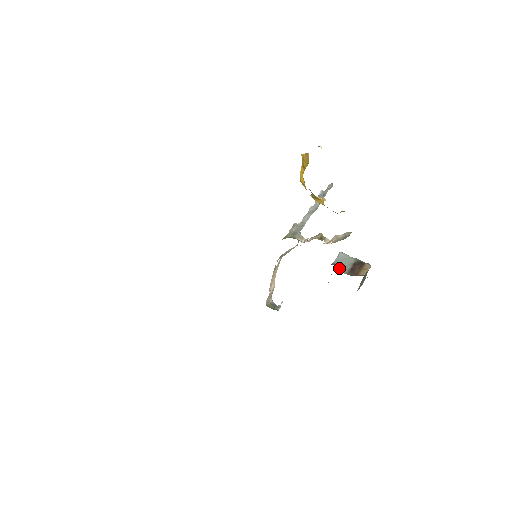
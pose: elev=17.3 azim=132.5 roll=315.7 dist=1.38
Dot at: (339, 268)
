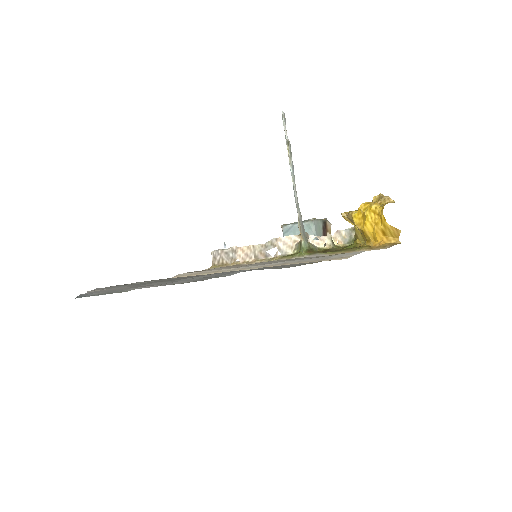
Dot at: occluded
